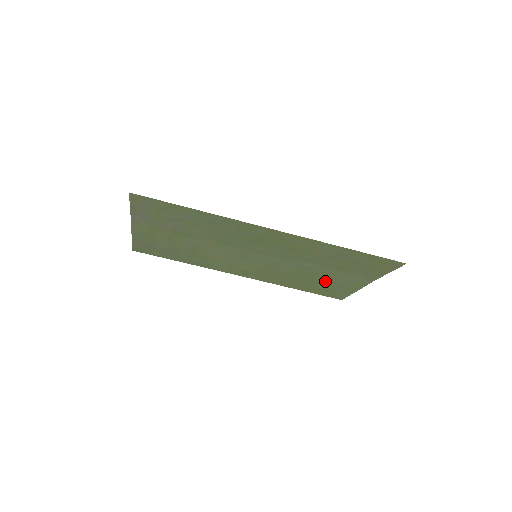
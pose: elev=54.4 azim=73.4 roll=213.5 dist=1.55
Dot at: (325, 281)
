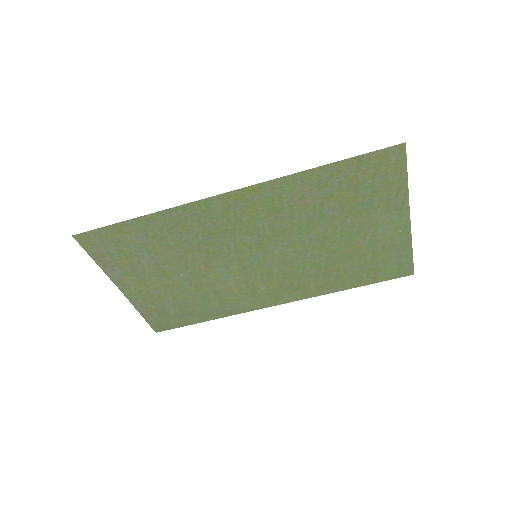
Dot at: (361, 250)
